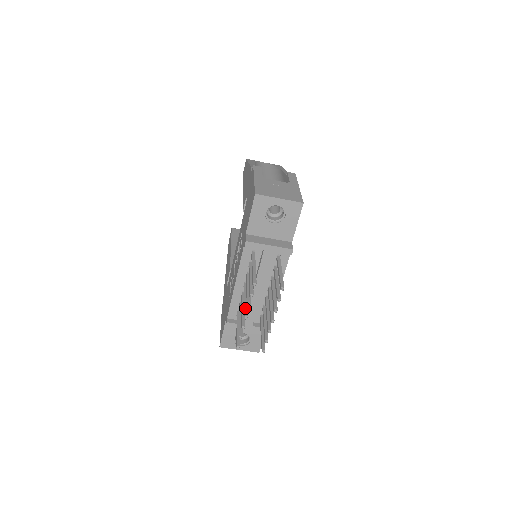
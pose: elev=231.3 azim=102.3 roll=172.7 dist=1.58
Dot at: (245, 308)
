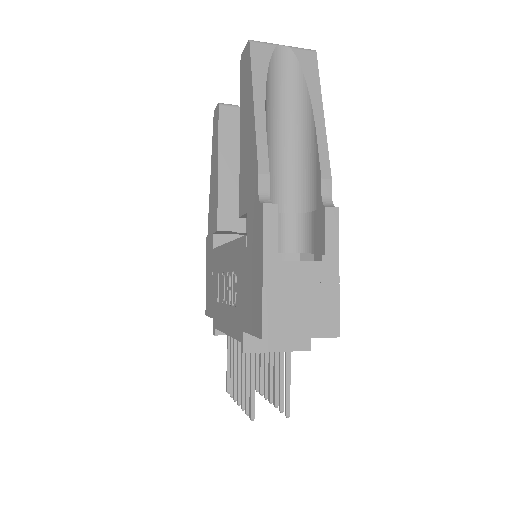
Dot at: (238, 389)
